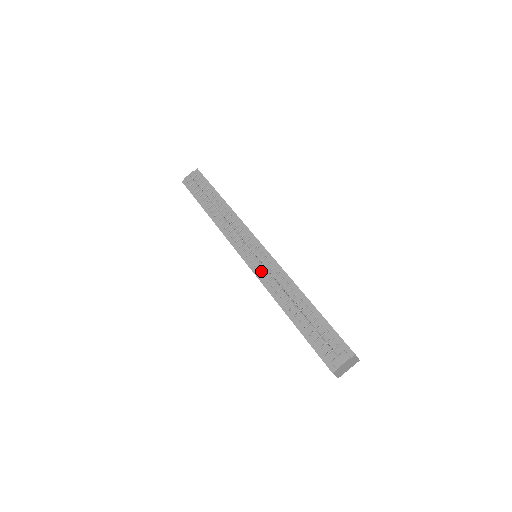
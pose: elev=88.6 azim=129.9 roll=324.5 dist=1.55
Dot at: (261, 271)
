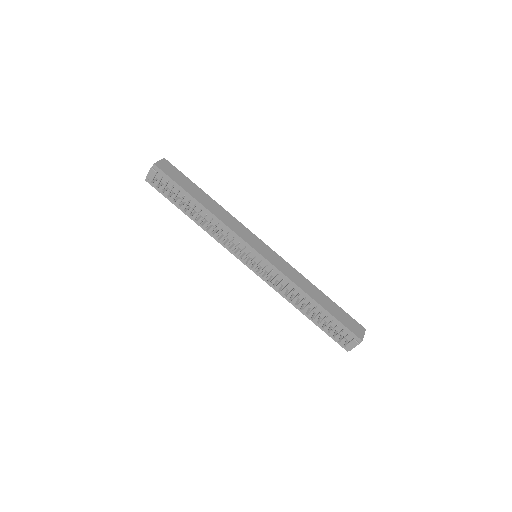
Dot at: (267, 277)
